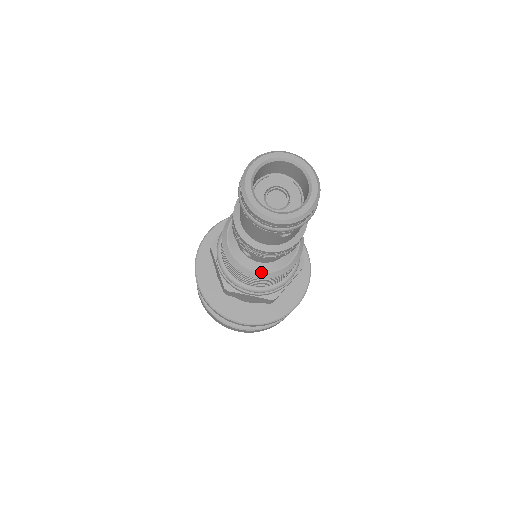
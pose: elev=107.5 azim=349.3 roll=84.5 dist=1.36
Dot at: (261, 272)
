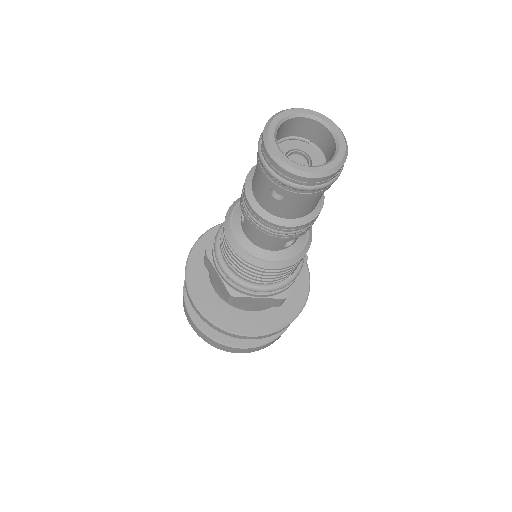
Dot at: (239, 245)
